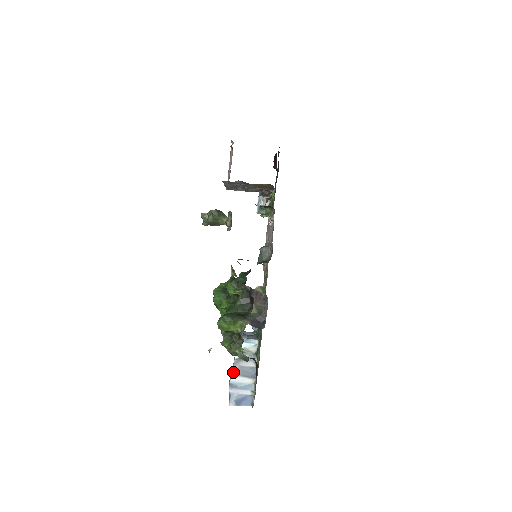
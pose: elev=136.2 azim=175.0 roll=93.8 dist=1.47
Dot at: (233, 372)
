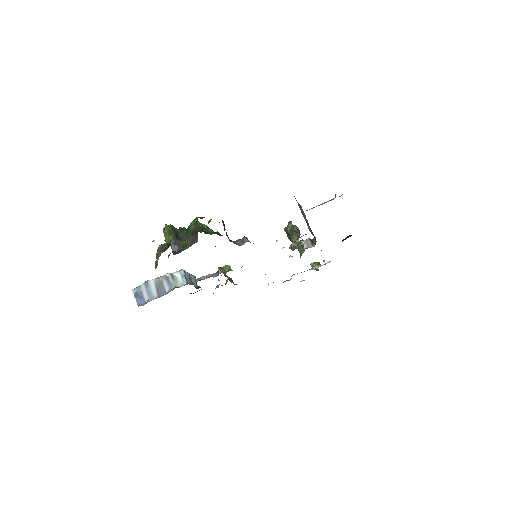
Dot at: (156, 279)
